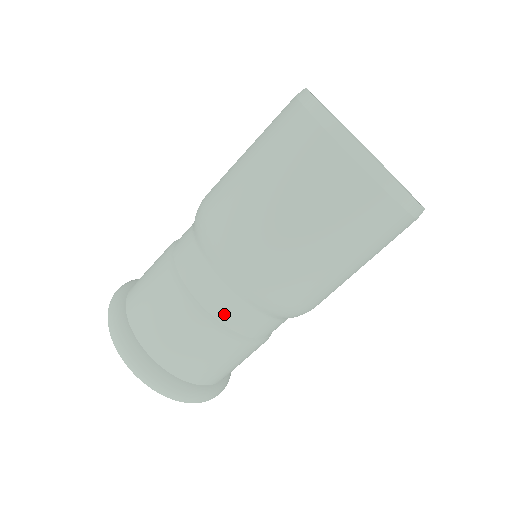
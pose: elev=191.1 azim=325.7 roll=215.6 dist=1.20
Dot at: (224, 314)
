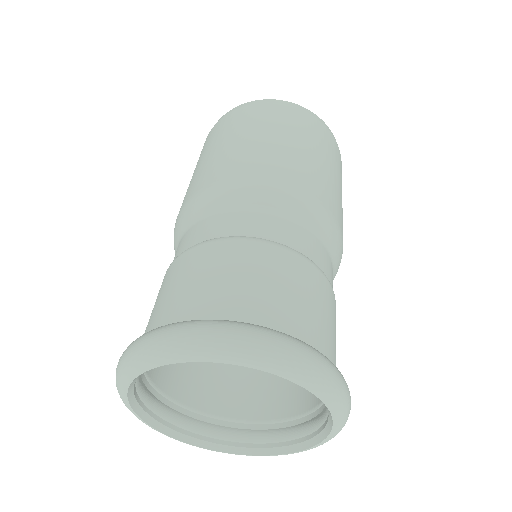
Dot at: (213, 231)
